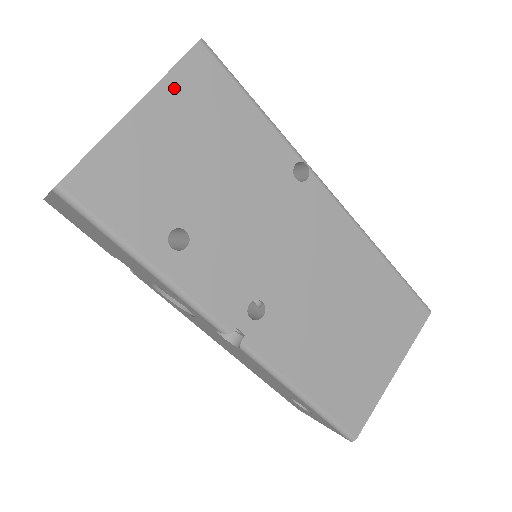
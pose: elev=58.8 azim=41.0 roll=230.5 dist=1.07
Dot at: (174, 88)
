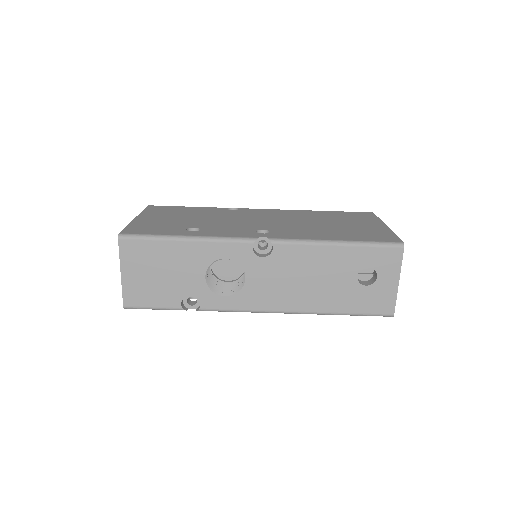
Dot at: (148, 212)
